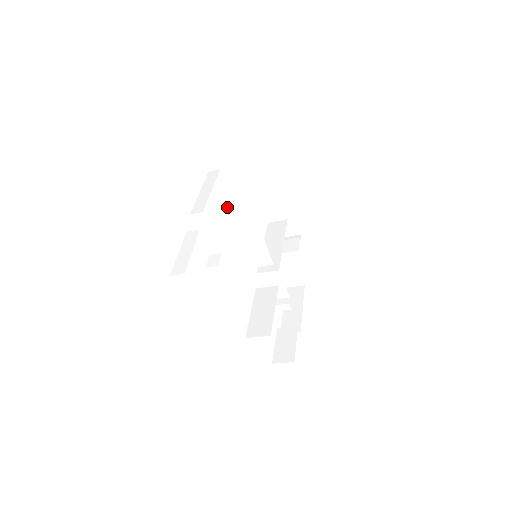
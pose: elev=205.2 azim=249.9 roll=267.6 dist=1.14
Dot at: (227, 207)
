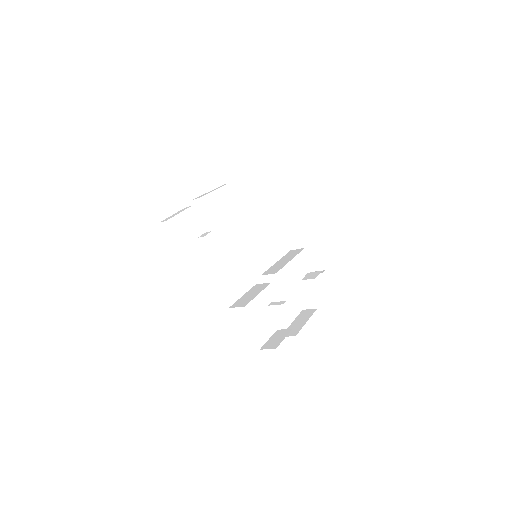
Dot at: (235, 213)
